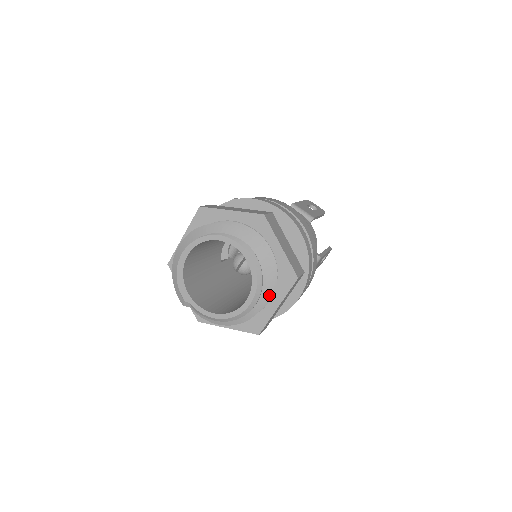
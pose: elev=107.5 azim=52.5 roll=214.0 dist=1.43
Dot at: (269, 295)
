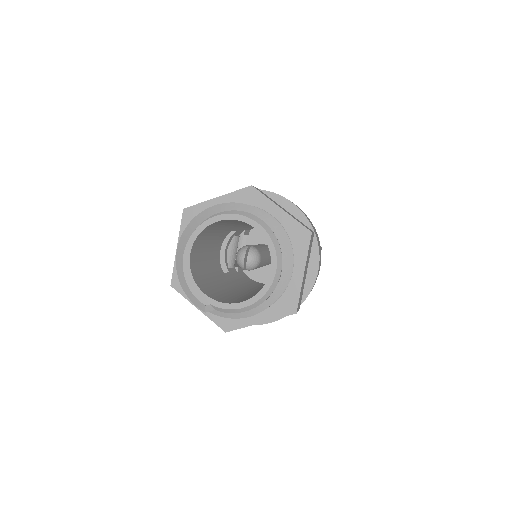
Dot at: (290, 259)
